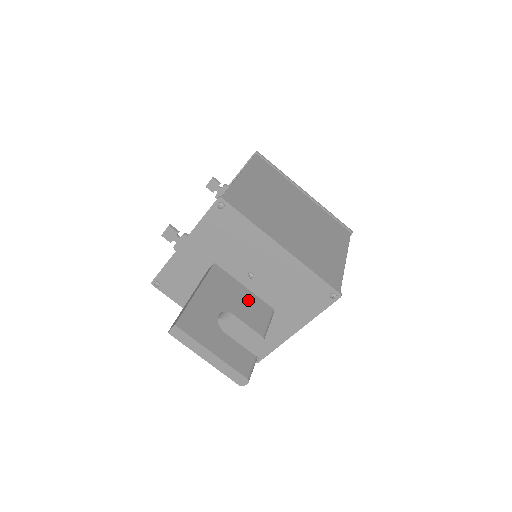
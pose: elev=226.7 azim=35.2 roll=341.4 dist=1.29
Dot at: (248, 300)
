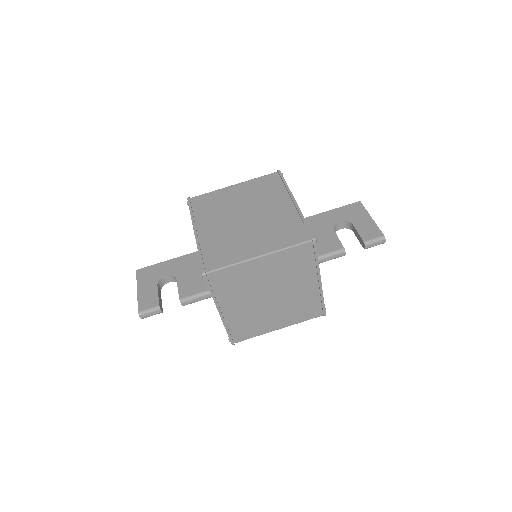
Dot at: (199, 276)
